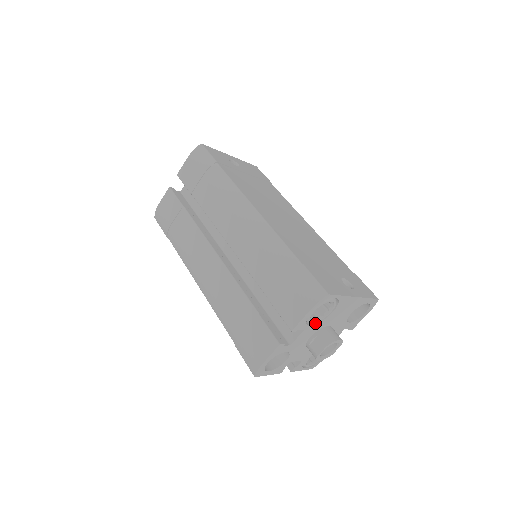
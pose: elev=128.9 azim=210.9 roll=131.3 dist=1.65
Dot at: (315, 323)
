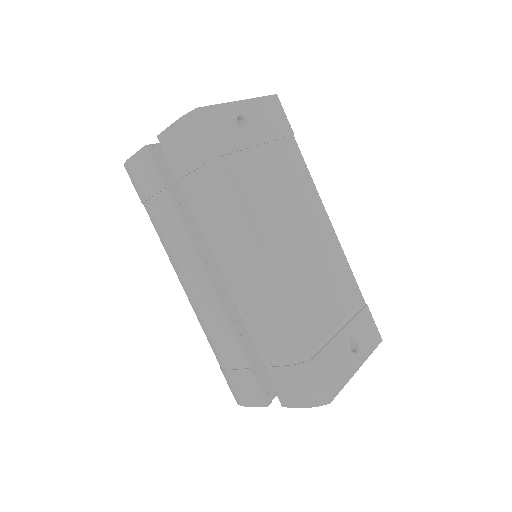
Dot at: occluded
